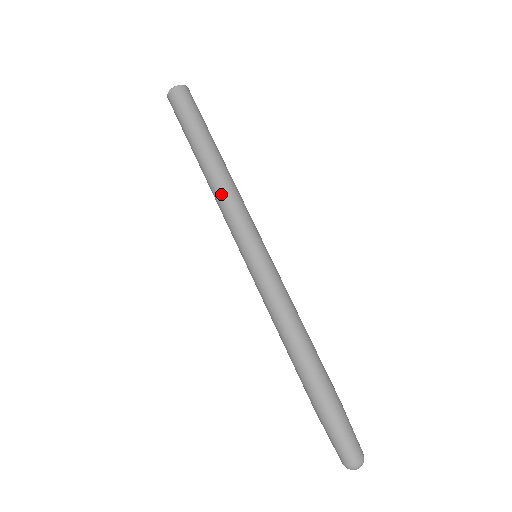
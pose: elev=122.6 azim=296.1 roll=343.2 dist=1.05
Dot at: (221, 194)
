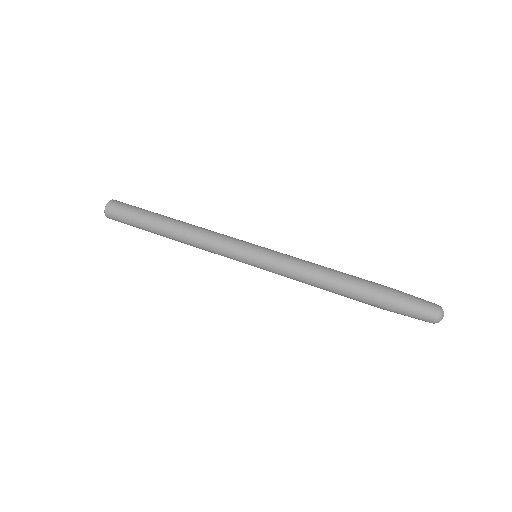
Dot at: (201, 232)
